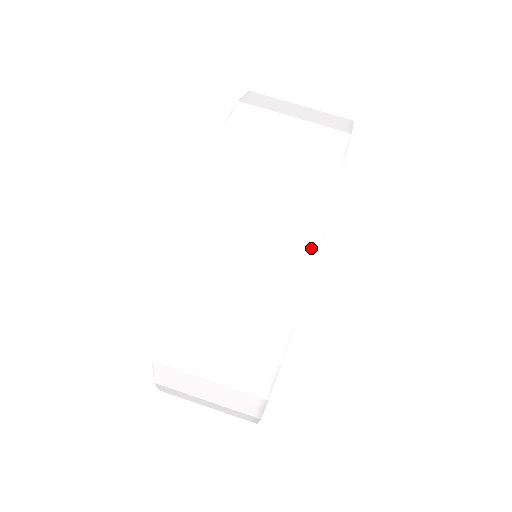
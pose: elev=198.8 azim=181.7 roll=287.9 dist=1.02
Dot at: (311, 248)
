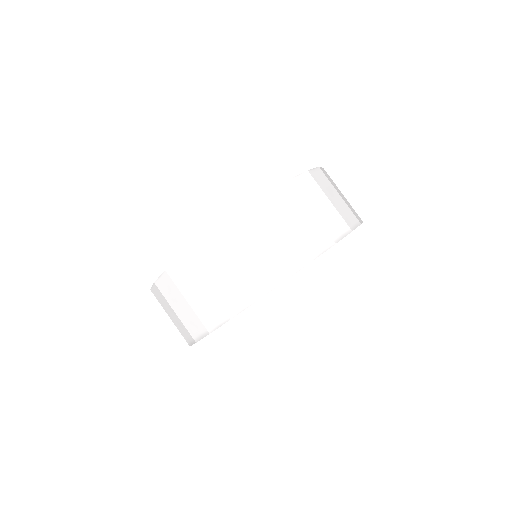
Dot at: (336, 238)
